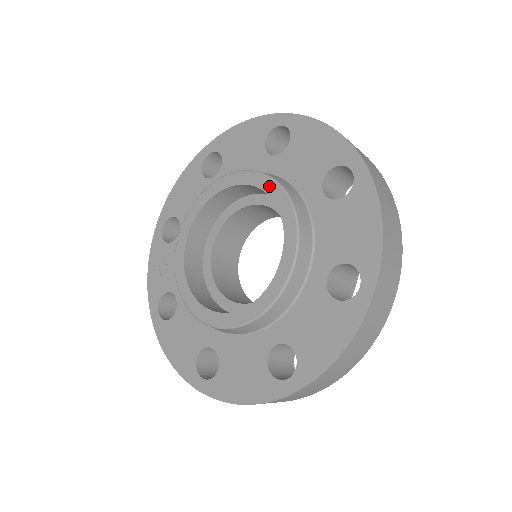
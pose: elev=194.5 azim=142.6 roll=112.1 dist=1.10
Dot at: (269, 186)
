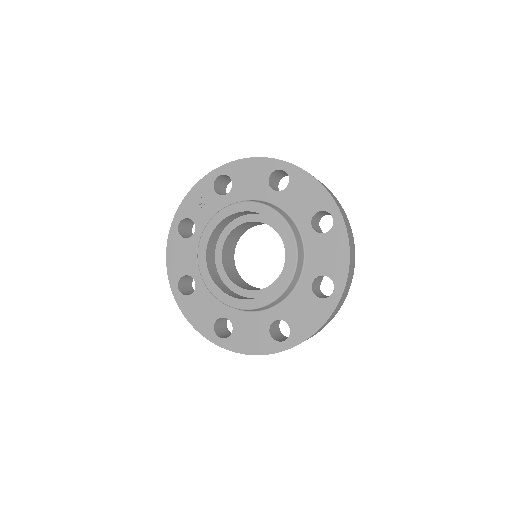
Dot at: (292, 253)
